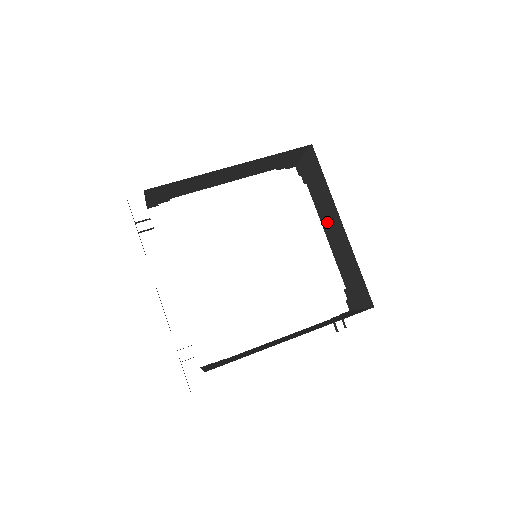
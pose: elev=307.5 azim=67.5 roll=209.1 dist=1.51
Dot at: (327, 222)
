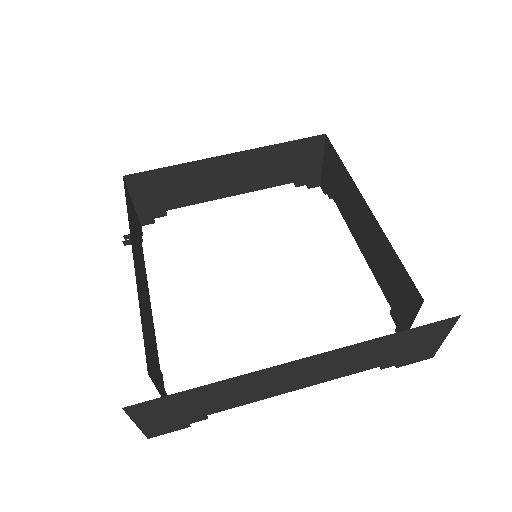
Dot at: (355, 223)
